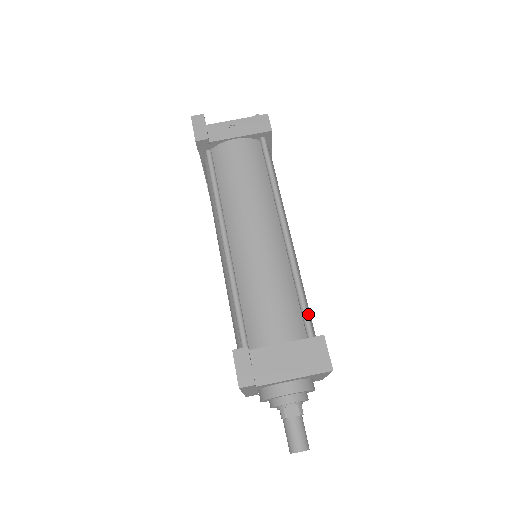
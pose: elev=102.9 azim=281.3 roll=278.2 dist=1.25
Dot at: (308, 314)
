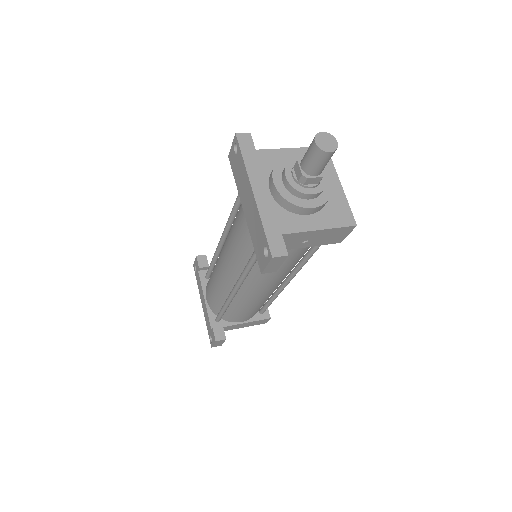
Dot at: occluded
